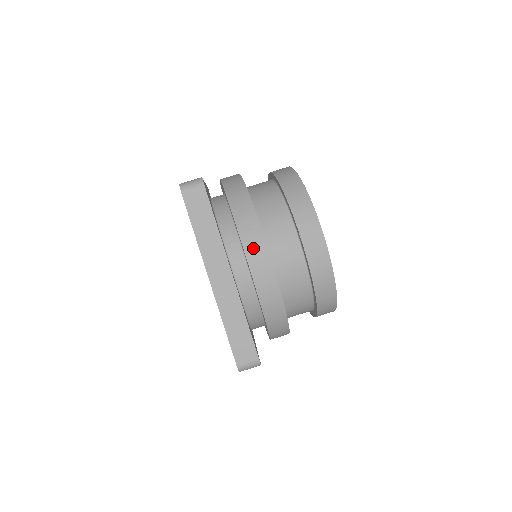
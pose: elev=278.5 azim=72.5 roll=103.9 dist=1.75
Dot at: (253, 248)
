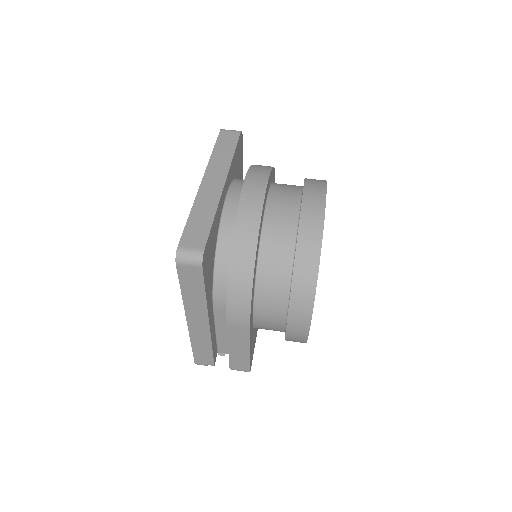
Dot at: (255, 176)
